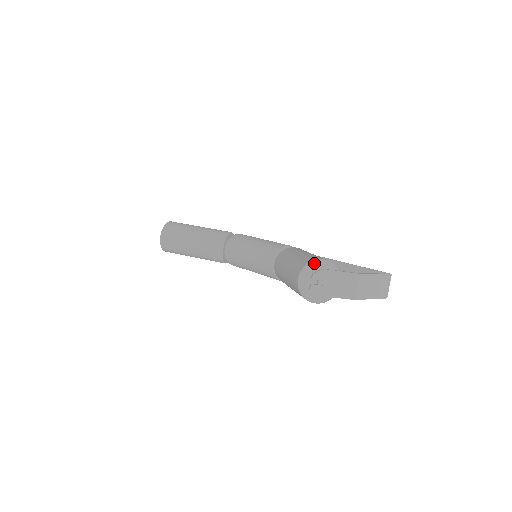
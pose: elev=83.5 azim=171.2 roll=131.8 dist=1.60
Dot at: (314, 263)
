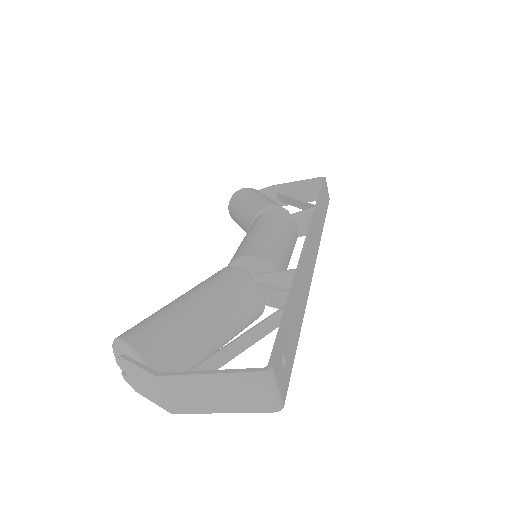
Dot at: (116, 343)
